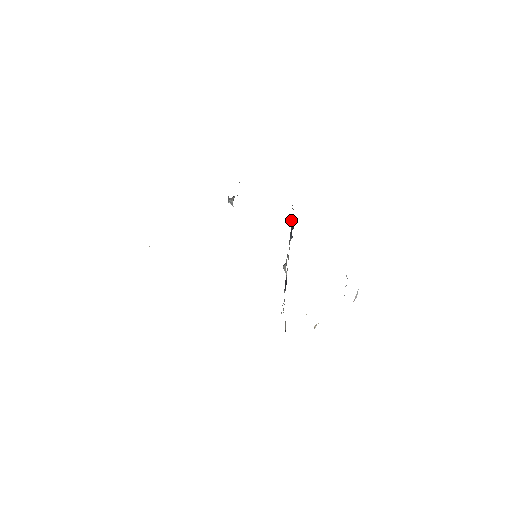
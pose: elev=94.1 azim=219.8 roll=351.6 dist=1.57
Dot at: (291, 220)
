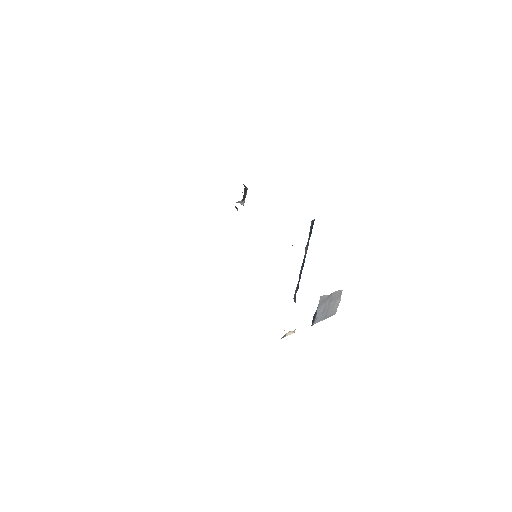
Dot at: occluded
